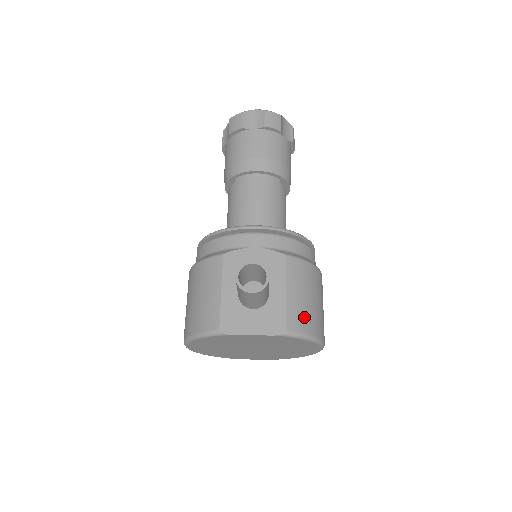
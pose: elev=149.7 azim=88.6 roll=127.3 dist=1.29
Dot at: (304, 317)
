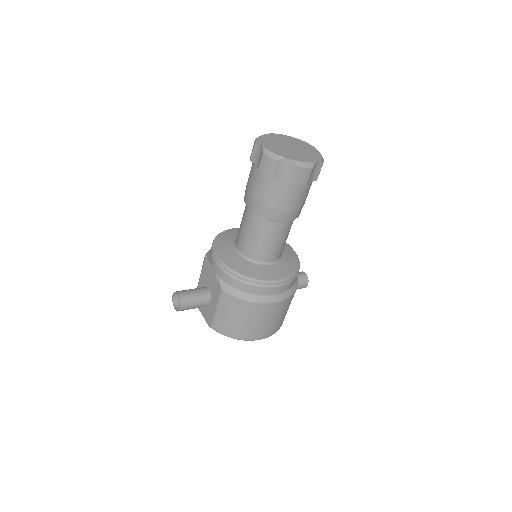
Dot at: (225, 326)
